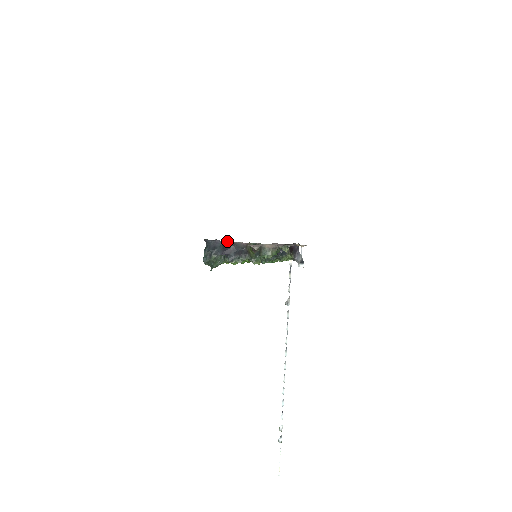
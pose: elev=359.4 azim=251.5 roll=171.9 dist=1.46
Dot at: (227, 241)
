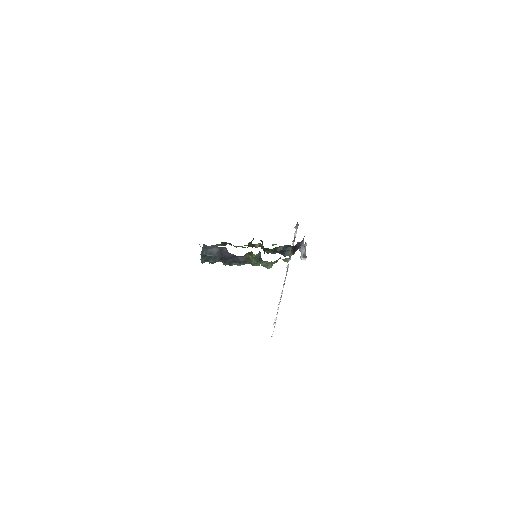
Dot at: (225, 247)
